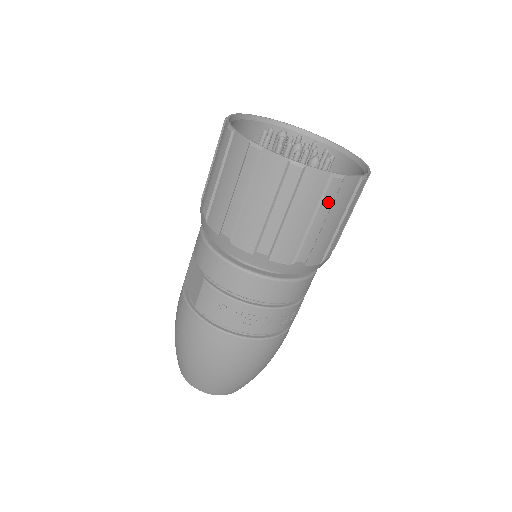
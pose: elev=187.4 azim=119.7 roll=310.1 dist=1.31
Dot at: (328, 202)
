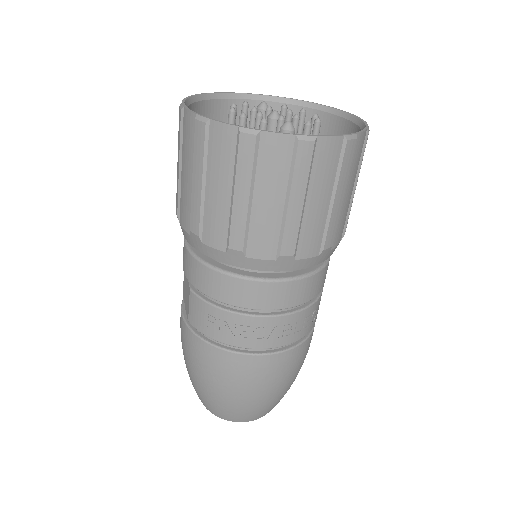
Dot at: (302, 174)
